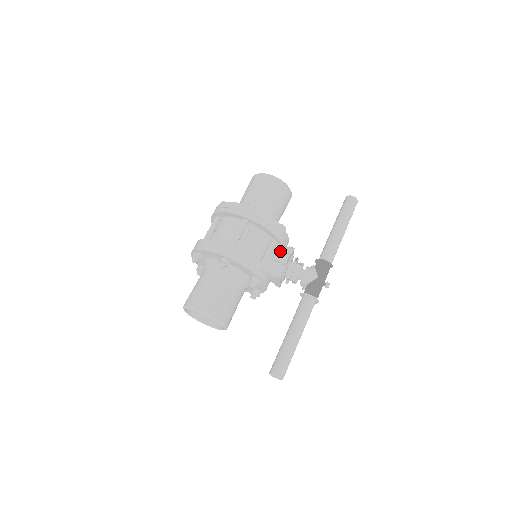
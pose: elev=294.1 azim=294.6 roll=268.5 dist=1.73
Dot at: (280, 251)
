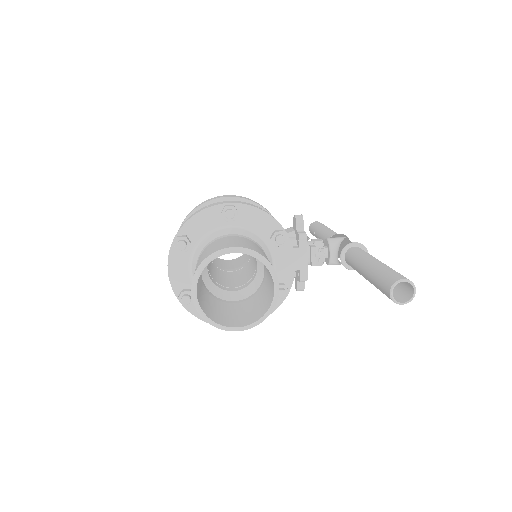
Dot at: occluded
